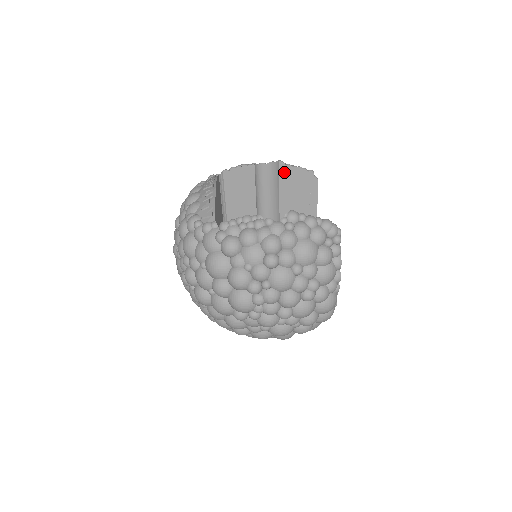
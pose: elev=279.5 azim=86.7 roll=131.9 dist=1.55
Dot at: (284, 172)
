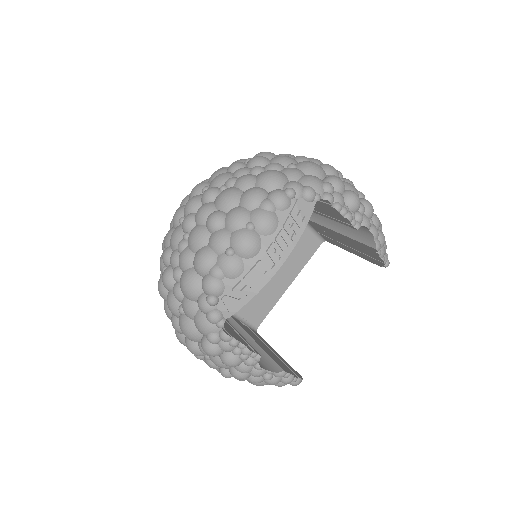
Dot at: (369, 248)
